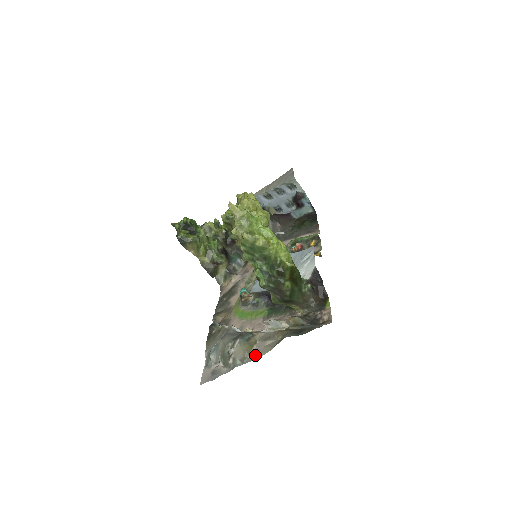
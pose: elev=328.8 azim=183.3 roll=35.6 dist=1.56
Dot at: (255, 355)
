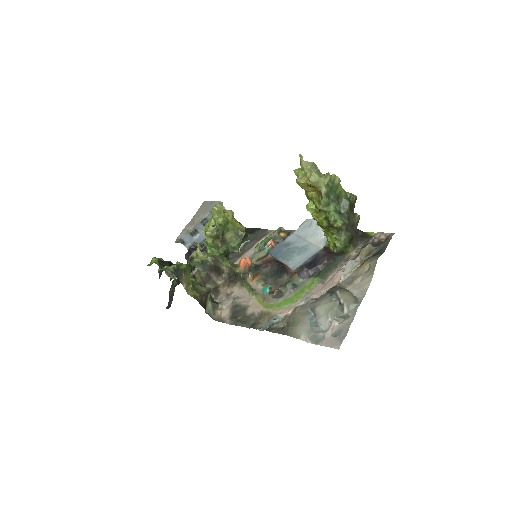
Dot at: (361, 292)
